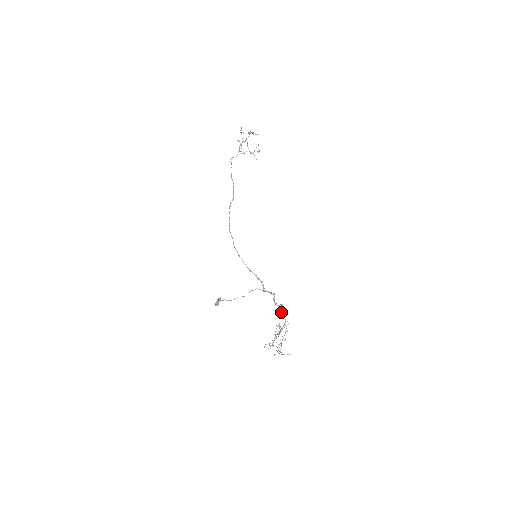
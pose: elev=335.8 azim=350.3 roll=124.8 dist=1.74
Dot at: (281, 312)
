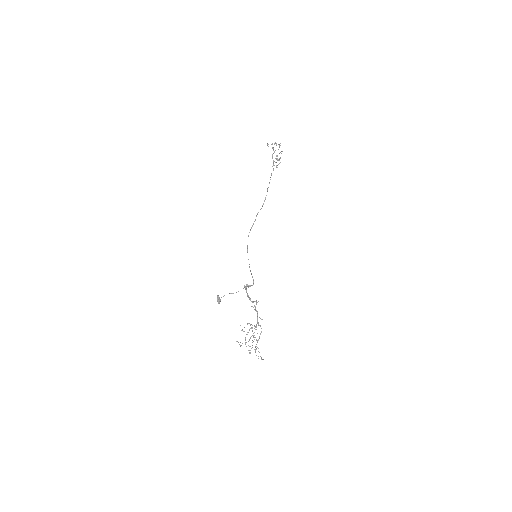
Dot at: occluded
